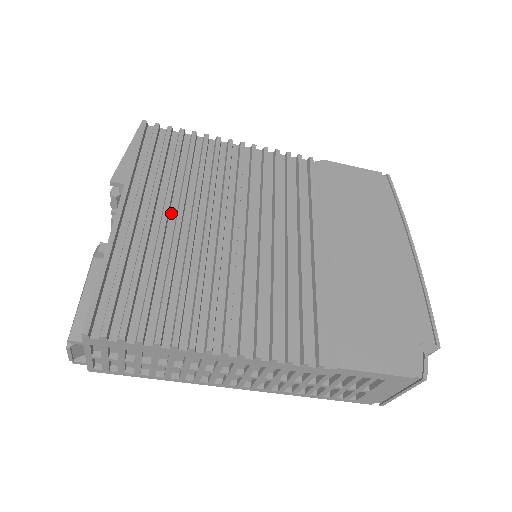
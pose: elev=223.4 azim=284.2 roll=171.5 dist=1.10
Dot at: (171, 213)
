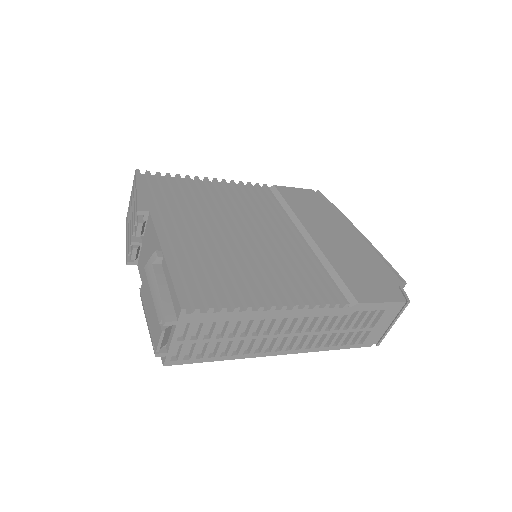
Dot at: occluded
